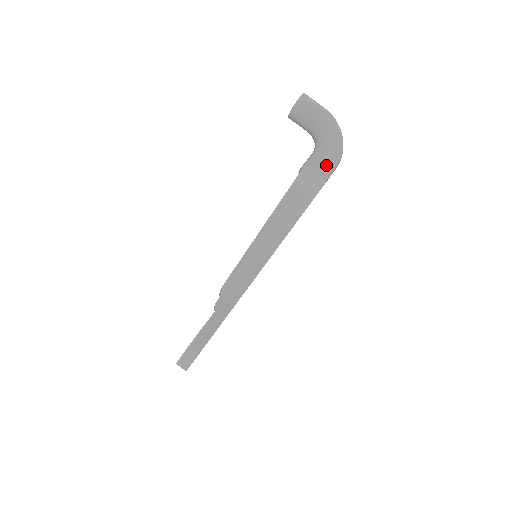
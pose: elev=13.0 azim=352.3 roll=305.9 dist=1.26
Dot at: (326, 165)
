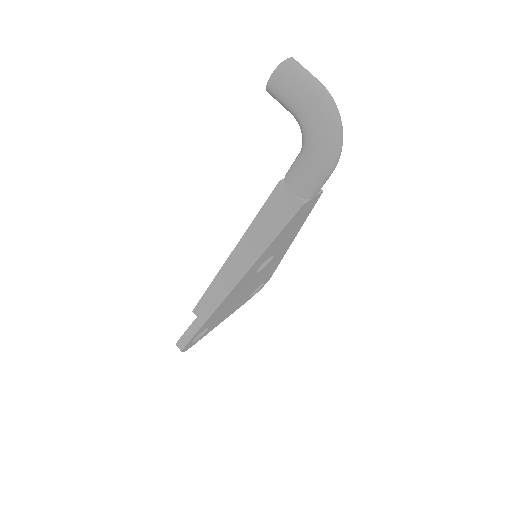
Dot at: (304, 181)
